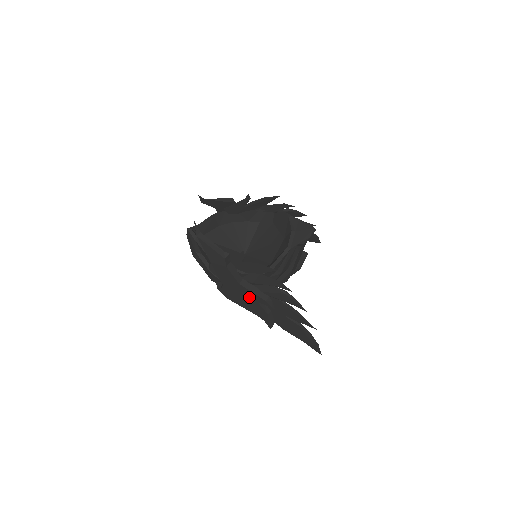
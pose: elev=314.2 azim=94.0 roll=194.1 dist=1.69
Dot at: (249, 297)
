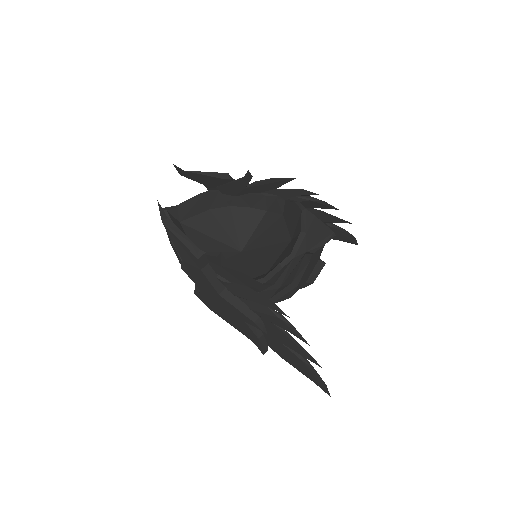
Dot at: (233, 313)
